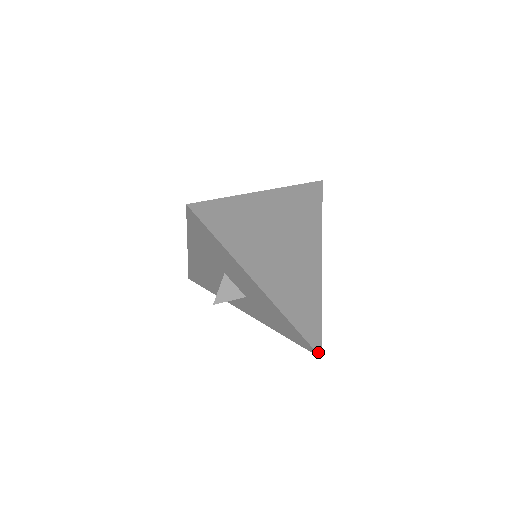
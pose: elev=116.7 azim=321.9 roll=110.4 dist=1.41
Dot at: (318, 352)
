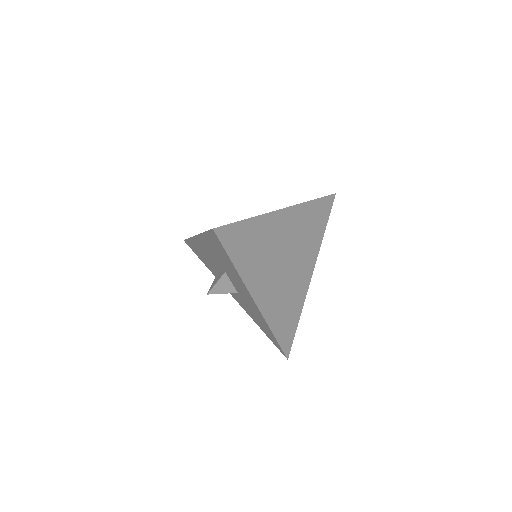
Dot at: (286, 354)
